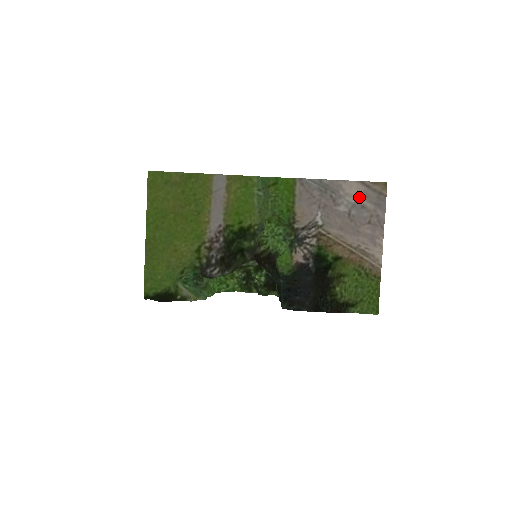
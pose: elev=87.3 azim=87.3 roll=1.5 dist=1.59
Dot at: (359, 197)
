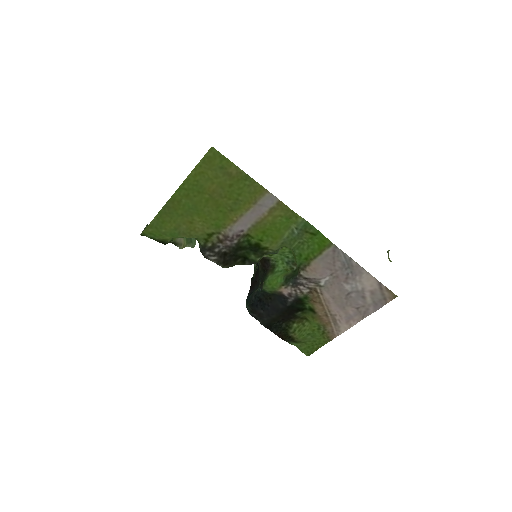
Dot at: (367, 290)
